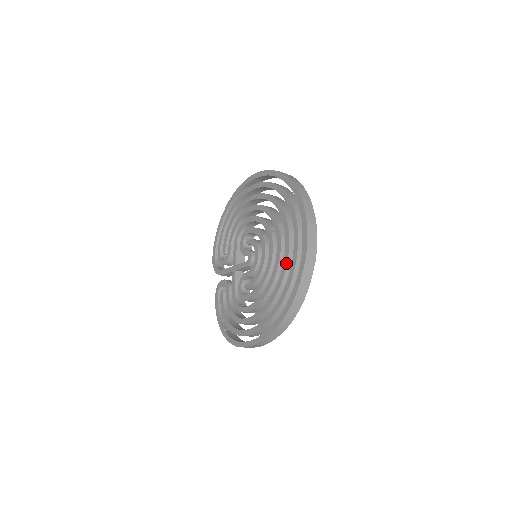
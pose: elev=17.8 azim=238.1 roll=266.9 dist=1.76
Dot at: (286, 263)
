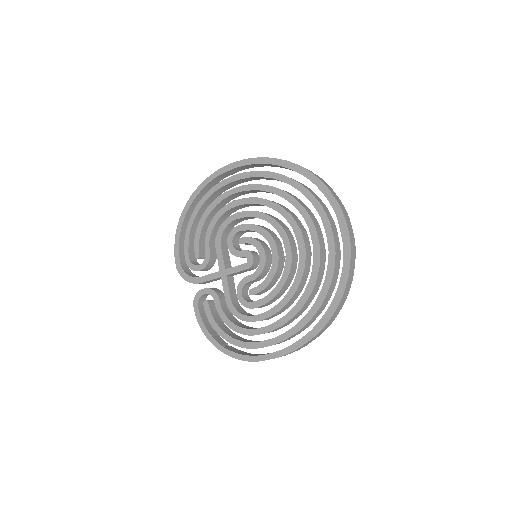
Dot at: (319, 260)
